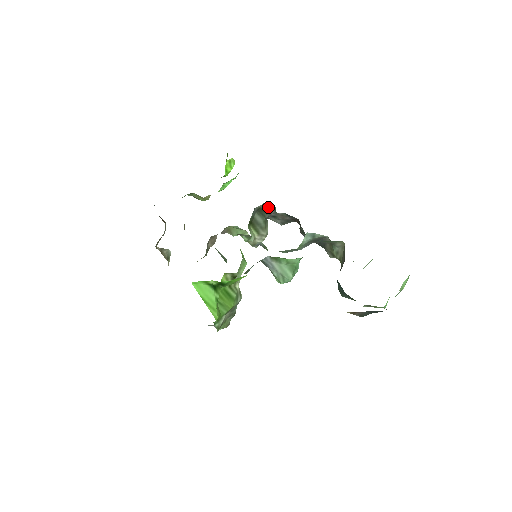
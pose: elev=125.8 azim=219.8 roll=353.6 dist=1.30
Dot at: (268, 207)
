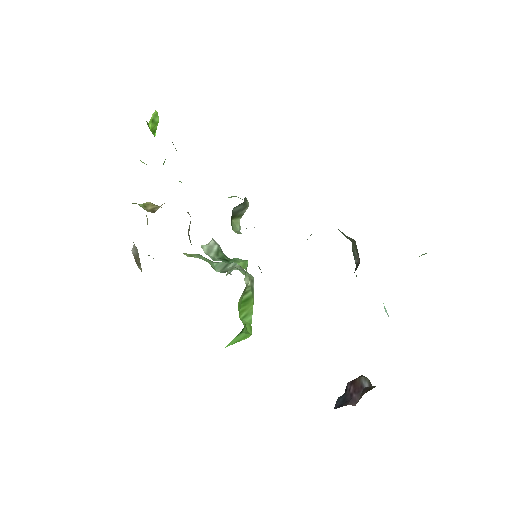
Dot at: occluded
